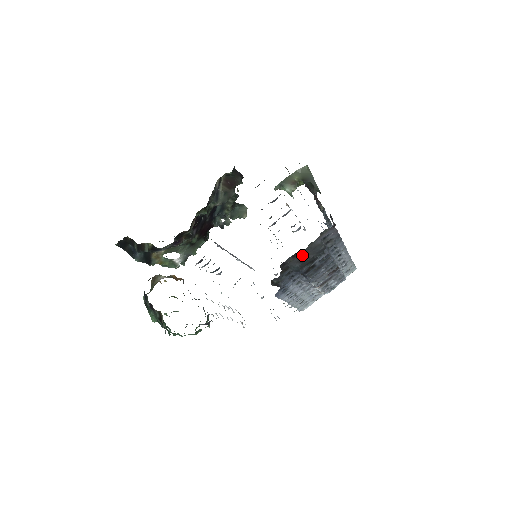
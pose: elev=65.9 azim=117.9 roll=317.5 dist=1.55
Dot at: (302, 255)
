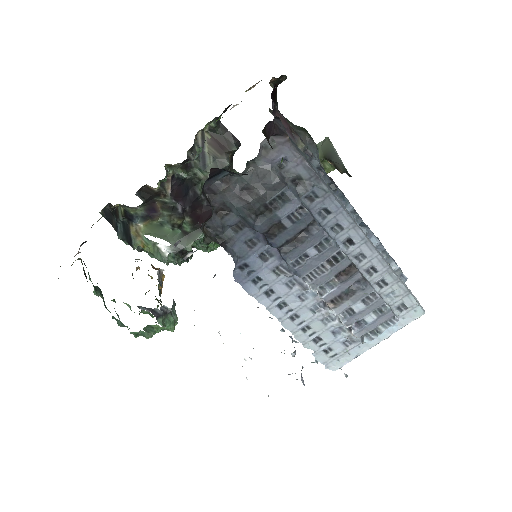
Dot at: (244, 187)
